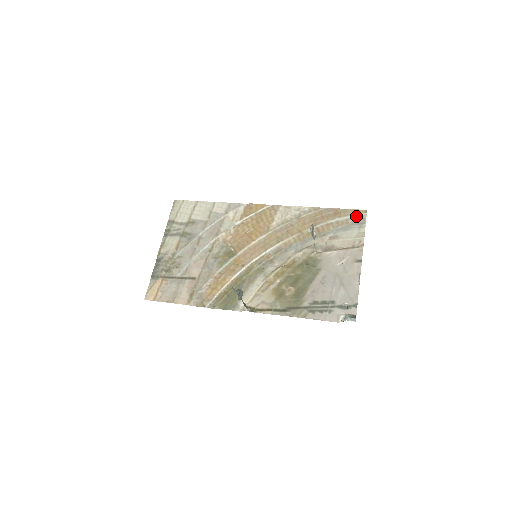
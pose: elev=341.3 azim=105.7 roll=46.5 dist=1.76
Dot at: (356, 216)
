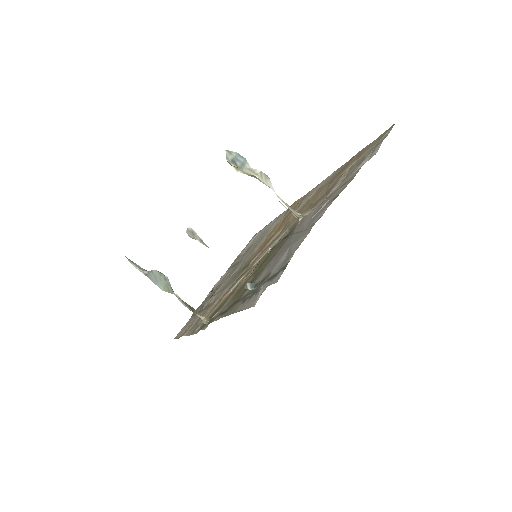
Dot at: (377, 142)
